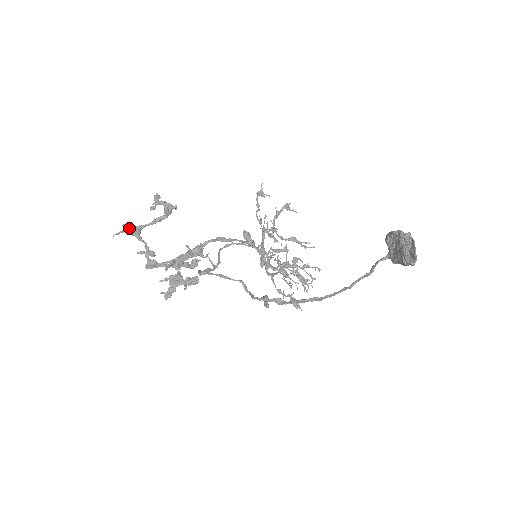
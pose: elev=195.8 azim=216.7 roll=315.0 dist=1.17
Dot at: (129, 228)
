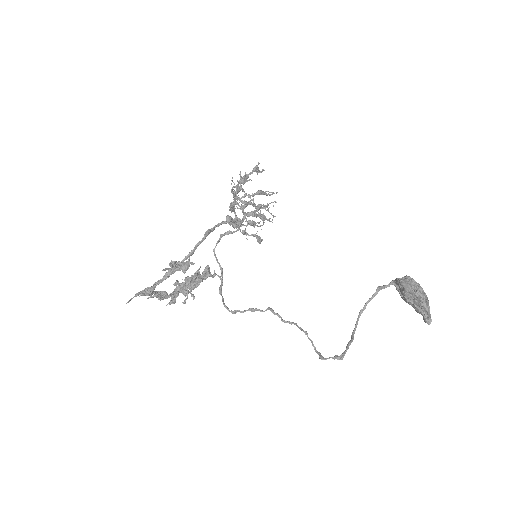
Dot at: (146, 295)
